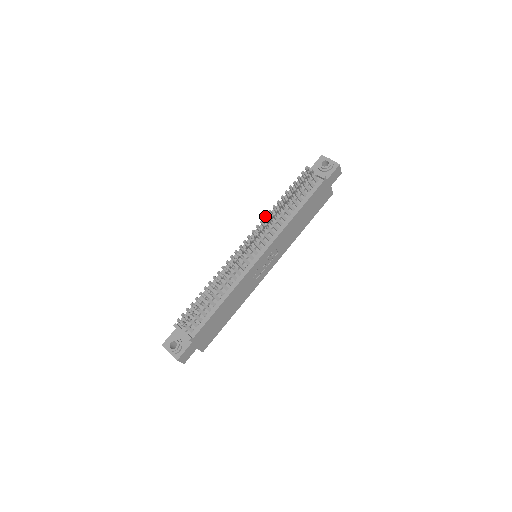
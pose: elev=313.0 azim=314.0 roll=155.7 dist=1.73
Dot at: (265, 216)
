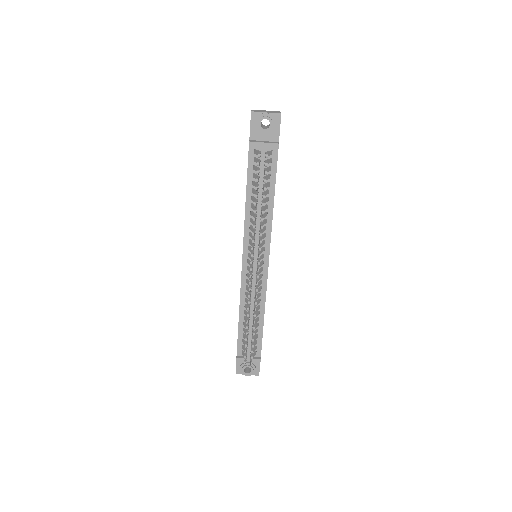
Dot at: (253, 235)
